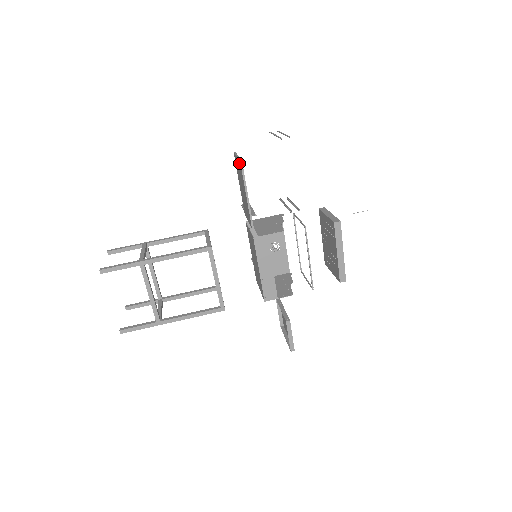
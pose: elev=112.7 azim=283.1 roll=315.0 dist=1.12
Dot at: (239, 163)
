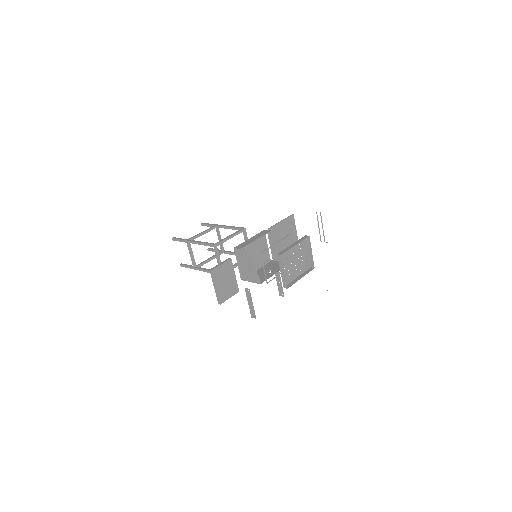
Dot at: (292, 220)
